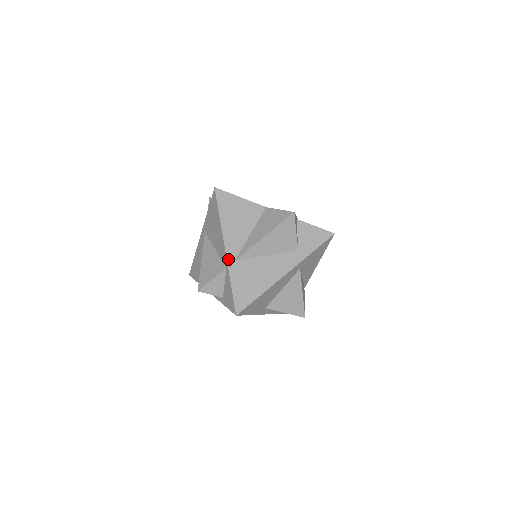
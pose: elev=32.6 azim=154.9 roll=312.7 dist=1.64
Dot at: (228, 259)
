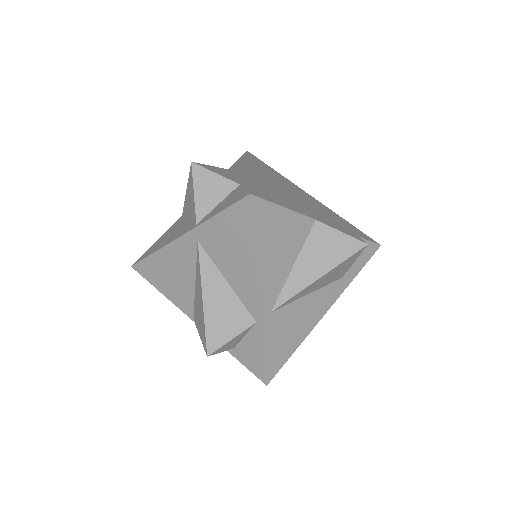
Dot at: (262, 313)
